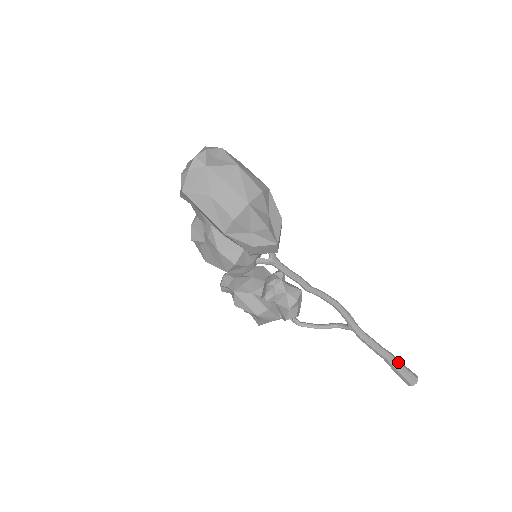
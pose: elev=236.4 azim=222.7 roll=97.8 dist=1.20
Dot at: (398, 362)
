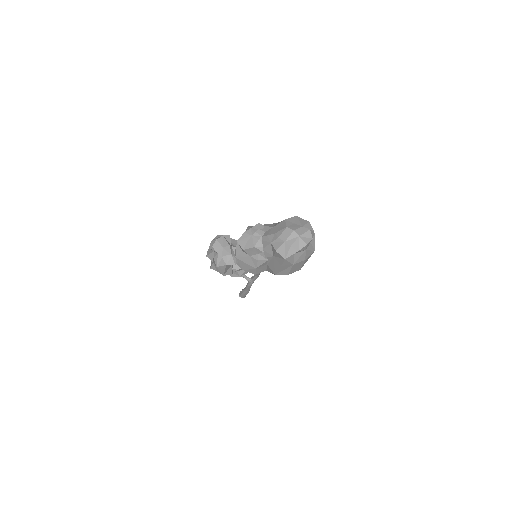
Dot at: occluded
